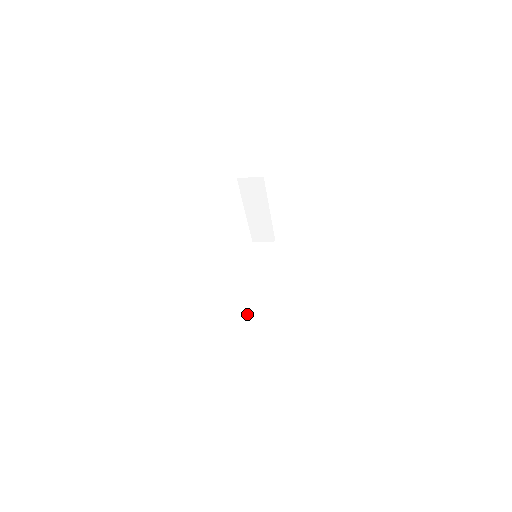
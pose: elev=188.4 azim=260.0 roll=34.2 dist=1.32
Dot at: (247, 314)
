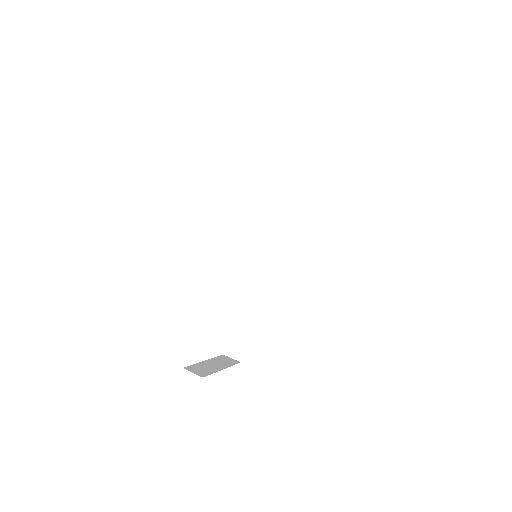
Dot at: (240, 306)
